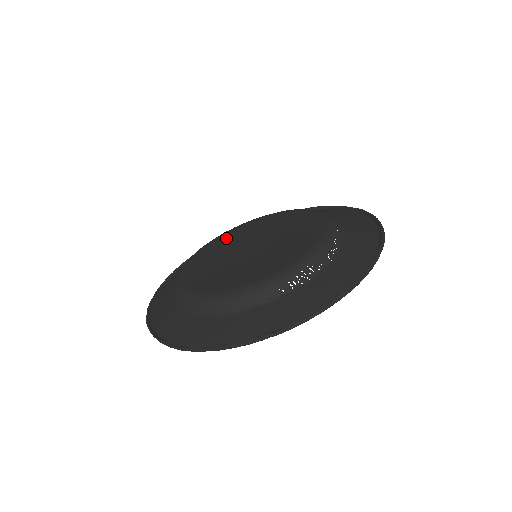
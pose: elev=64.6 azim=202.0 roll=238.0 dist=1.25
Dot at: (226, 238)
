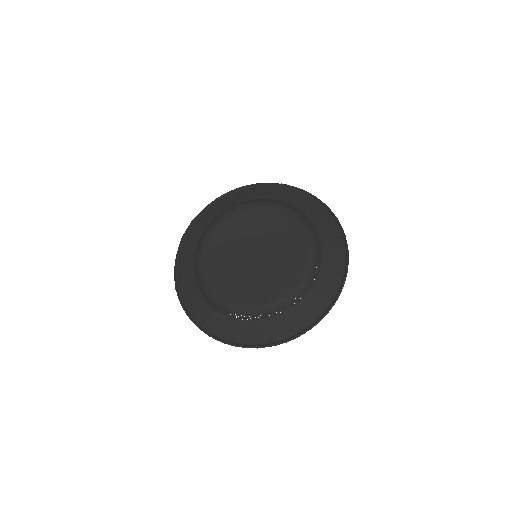
Dot at: (259, 214)
